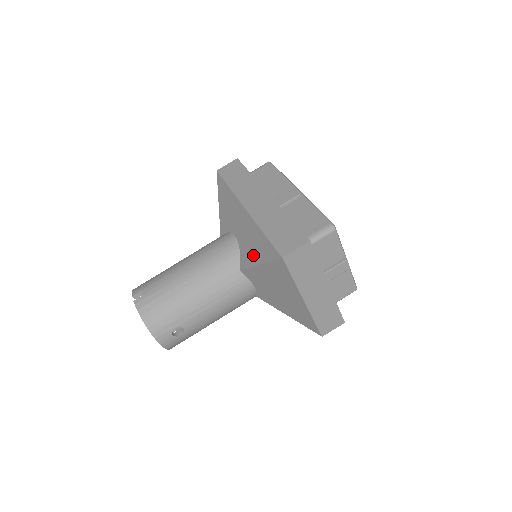
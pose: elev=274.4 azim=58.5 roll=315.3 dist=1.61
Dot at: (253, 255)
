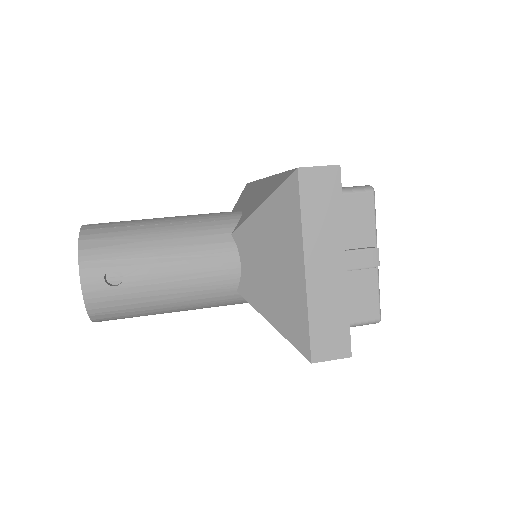
Dot at: (257, 203)
